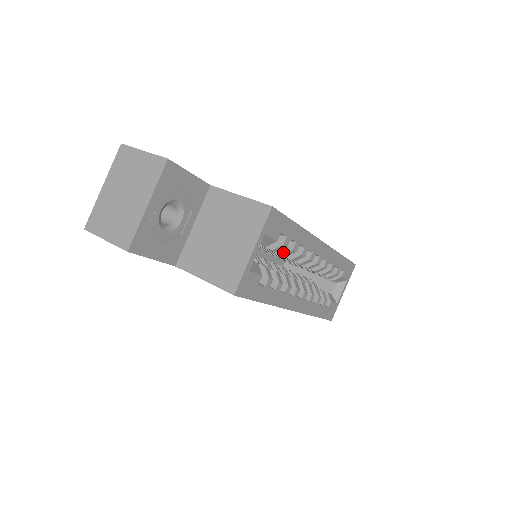
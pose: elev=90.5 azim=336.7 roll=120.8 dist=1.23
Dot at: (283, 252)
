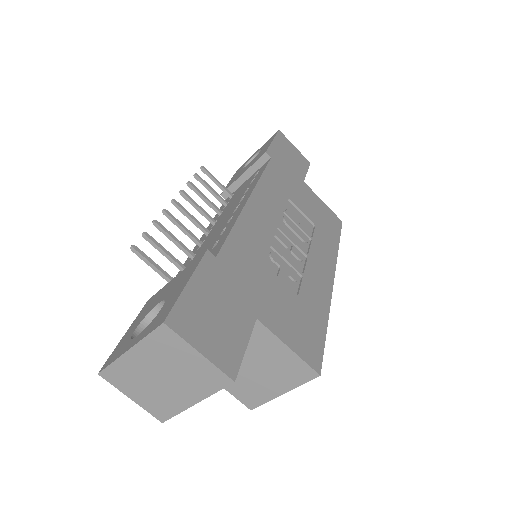
Dot at: occluded
